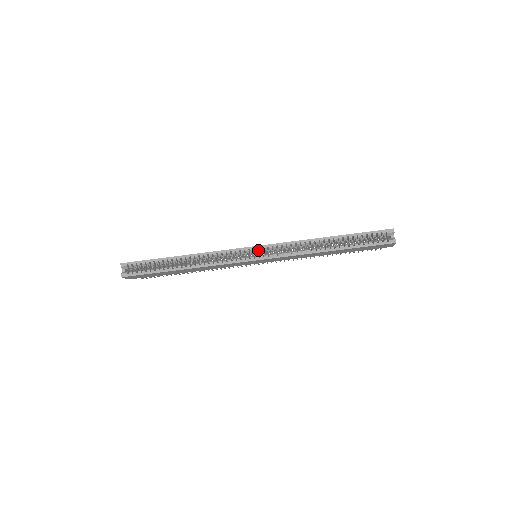
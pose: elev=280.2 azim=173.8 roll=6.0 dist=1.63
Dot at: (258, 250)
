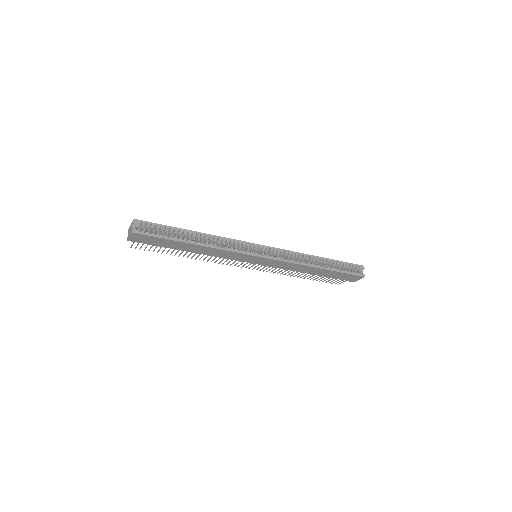
Dot at: (262, 250)
